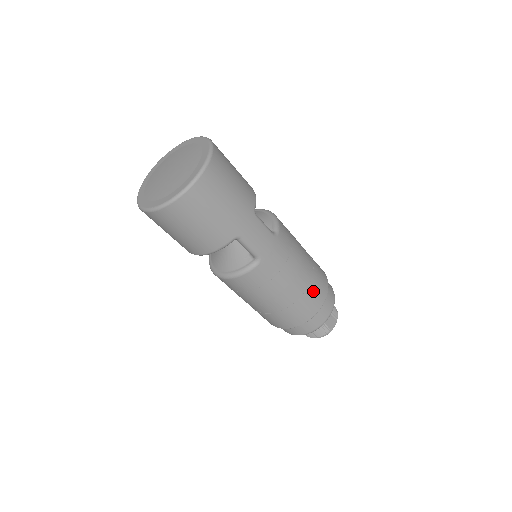
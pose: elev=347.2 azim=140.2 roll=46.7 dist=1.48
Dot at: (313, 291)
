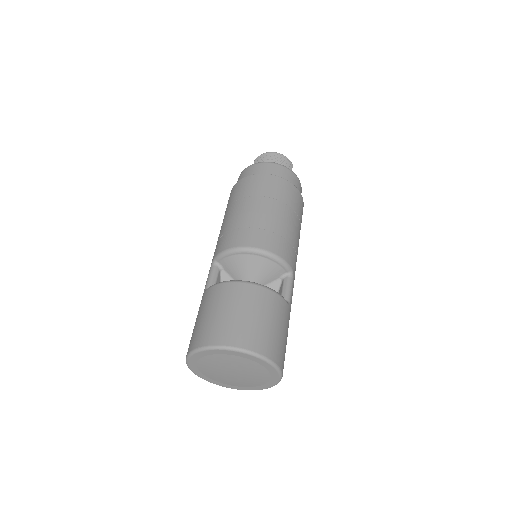
Dot at: (301, 221)
